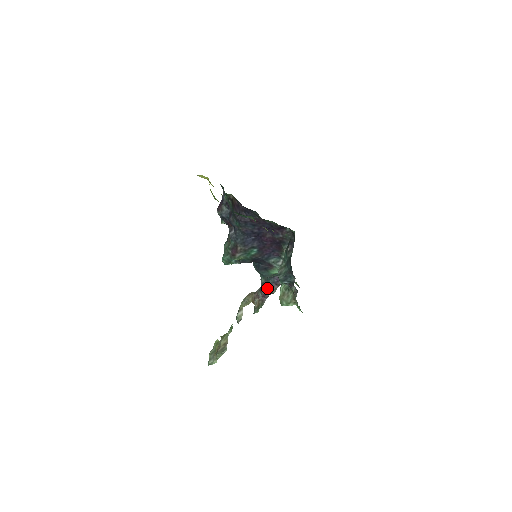
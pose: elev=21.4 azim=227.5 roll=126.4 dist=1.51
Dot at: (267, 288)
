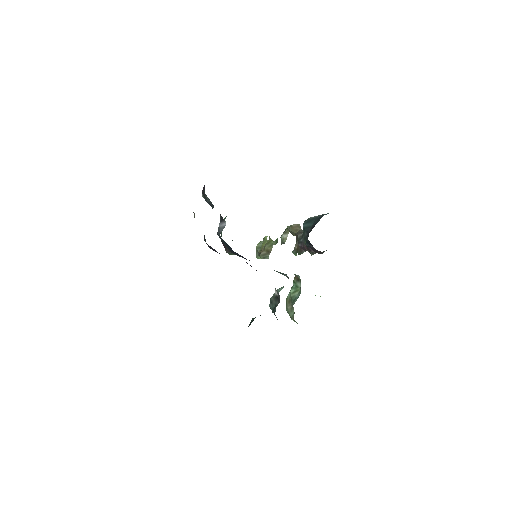
Dot at: (304, 246)
